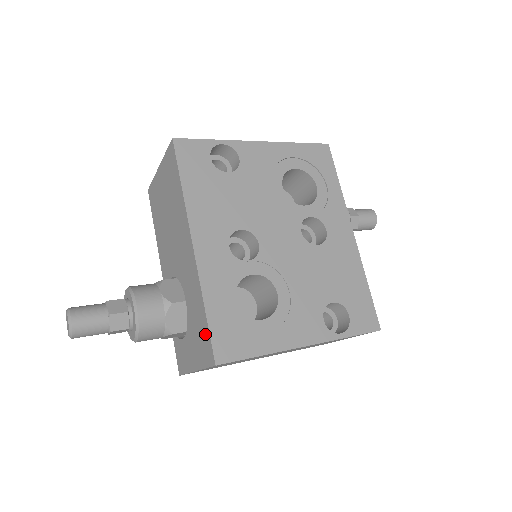
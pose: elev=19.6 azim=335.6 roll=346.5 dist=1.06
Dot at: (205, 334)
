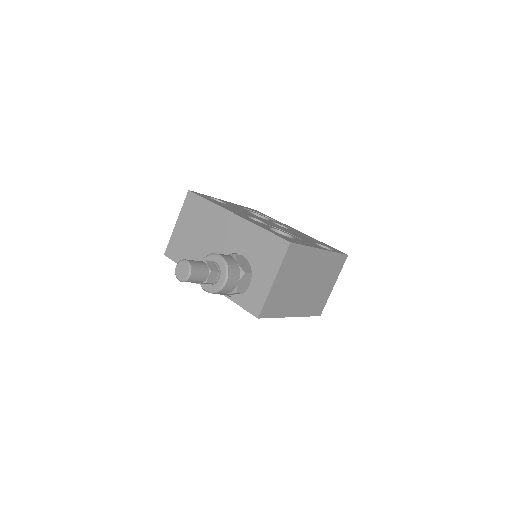
Dot at: (272, 241)
